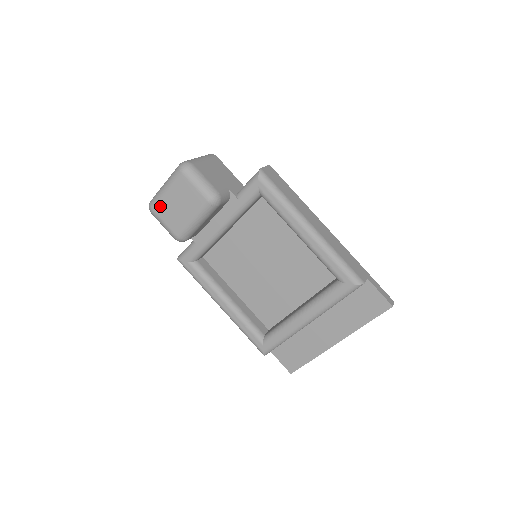
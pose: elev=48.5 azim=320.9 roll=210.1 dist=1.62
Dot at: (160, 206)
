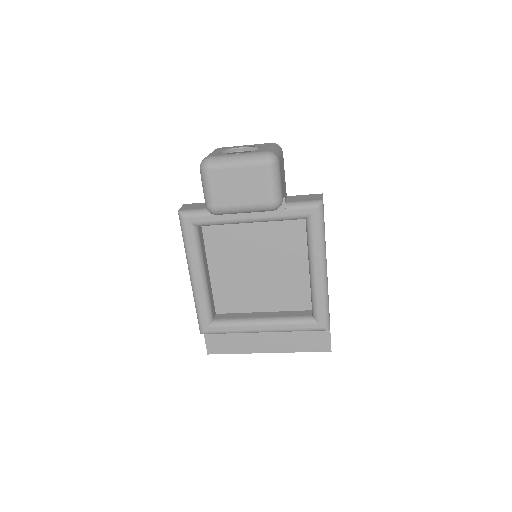
Dot at: (219, 173)
